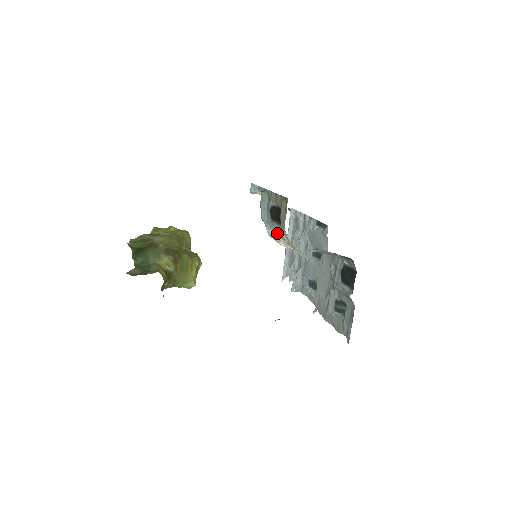
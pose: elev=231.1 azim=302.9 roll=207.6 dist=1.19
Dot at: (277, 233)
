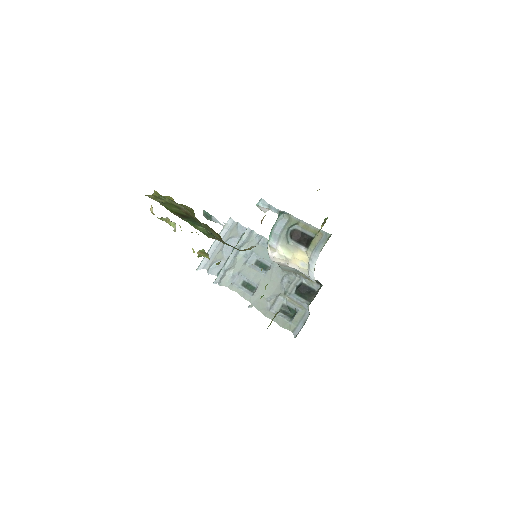
Dot at: (284, 247)
